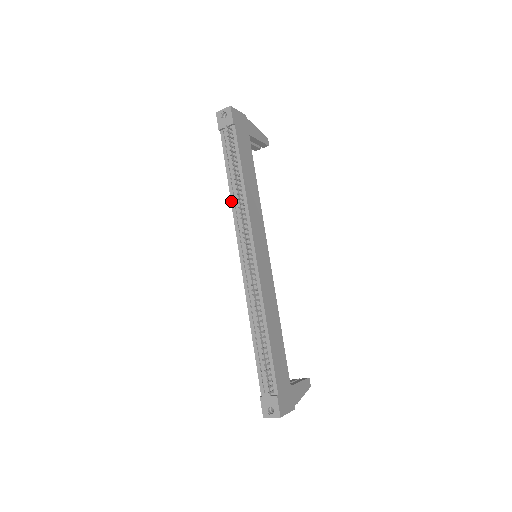
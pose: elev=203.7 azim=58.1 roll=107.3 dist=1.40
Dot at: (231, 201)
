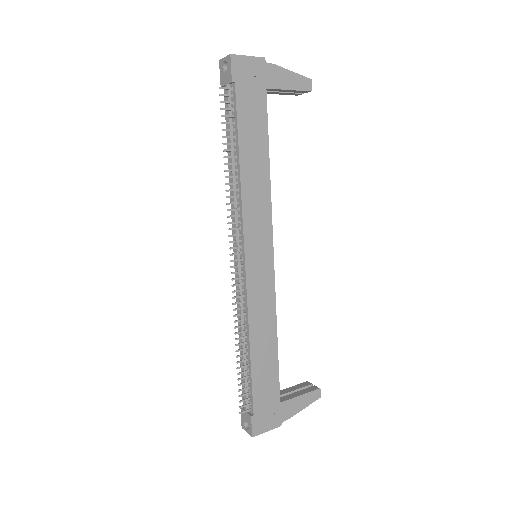
Dot at: occluded
